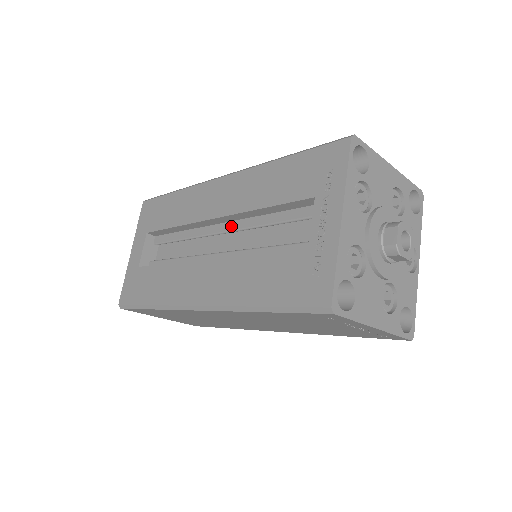
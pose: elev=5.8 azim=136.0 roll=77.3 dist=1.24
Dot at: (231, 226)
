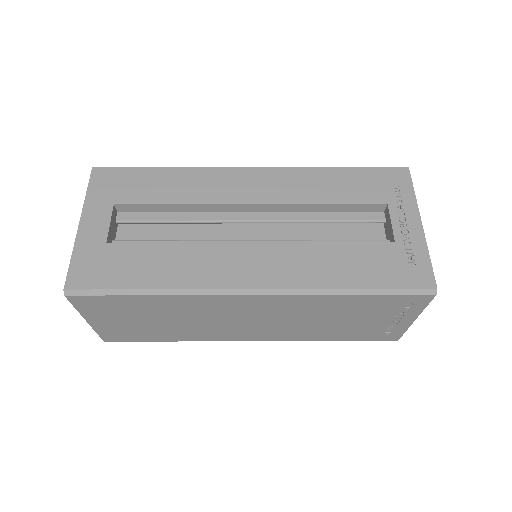
Dot at: (267, 216)
